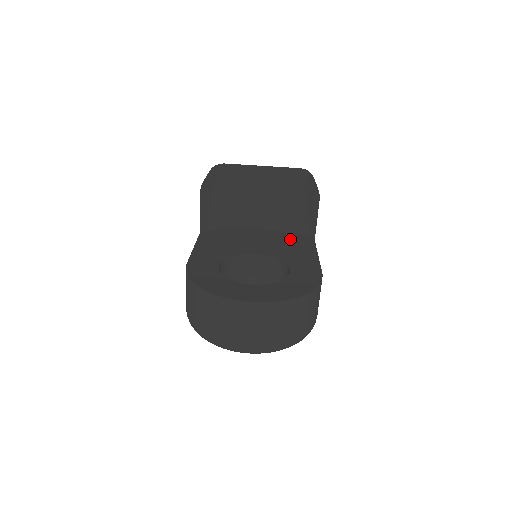
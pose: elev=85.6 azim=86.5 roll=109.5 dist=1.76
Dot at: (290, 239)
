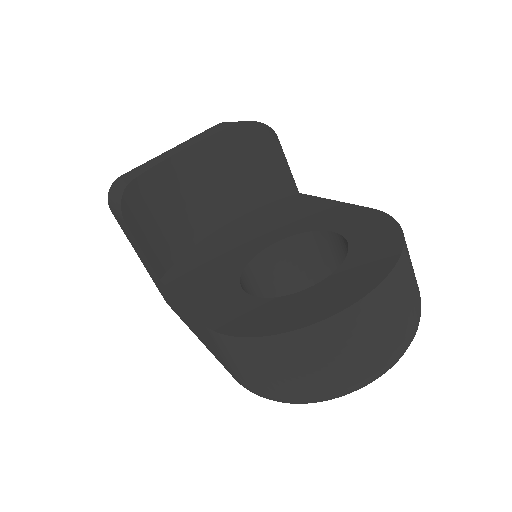
Dot at: (273, 210)
